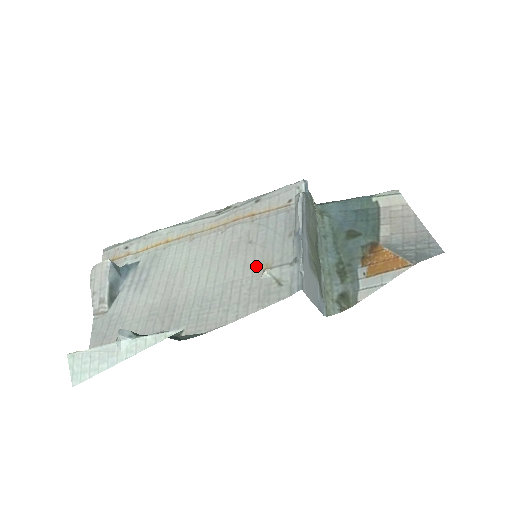
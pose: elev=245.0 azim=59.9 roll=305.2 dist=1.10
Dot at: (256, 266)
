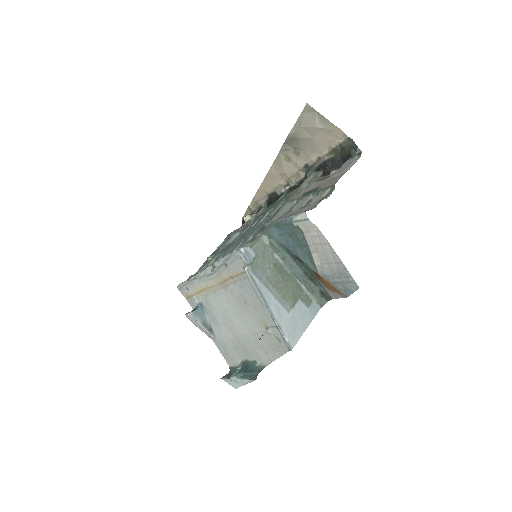
Dot at: (260, 324)
